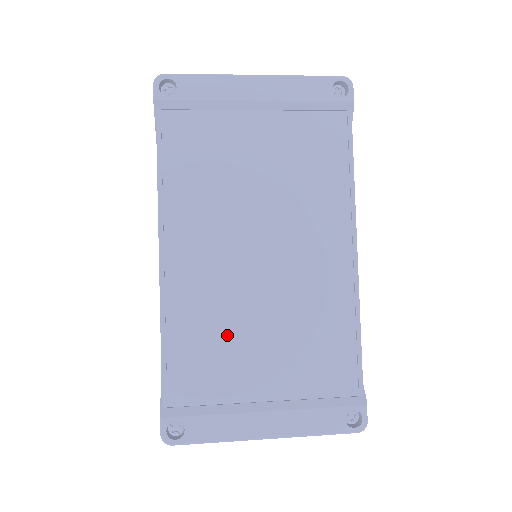
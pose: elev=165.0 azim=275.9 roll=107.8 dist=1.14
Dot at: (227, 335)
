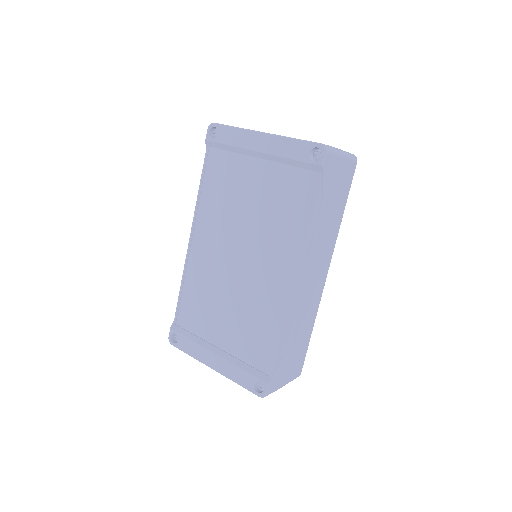
Dot at: (210, 300)
